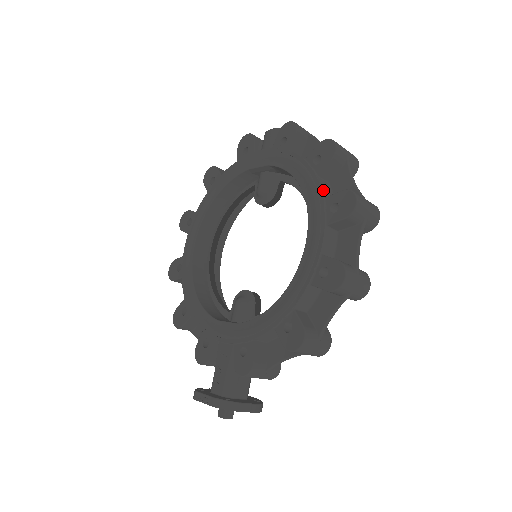
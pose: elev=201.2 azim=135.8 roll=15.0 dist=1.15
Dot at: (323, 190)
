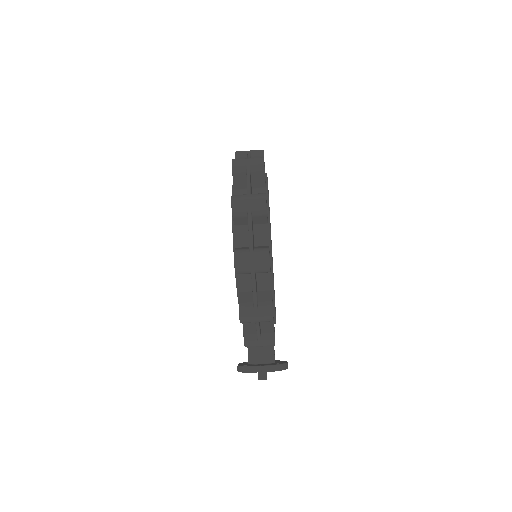
Dot at: occluded
